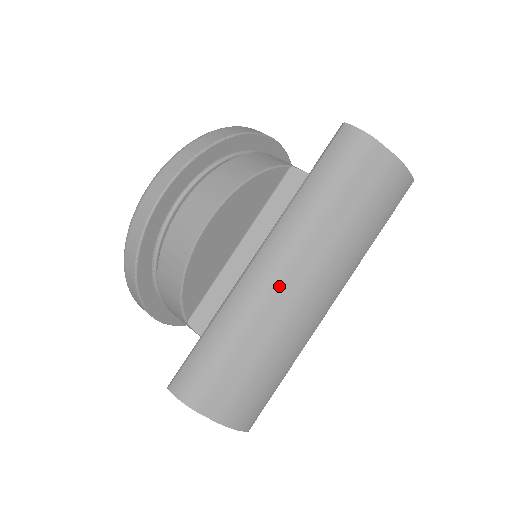
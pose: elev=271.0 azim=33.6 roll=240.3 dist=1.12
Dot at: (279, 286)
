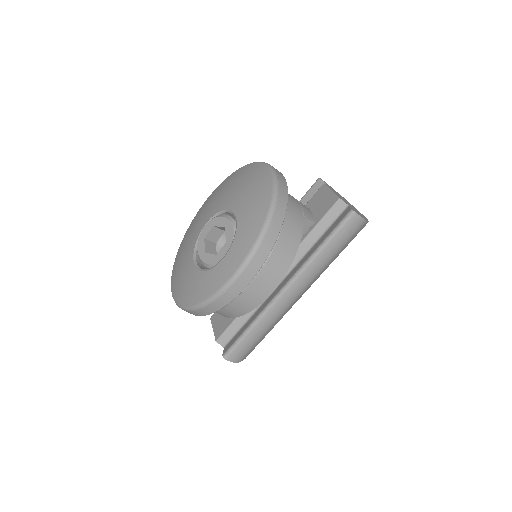
Dot at: (294, 302)
